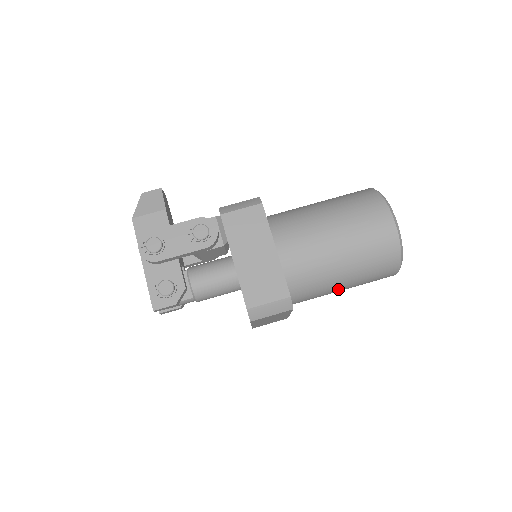
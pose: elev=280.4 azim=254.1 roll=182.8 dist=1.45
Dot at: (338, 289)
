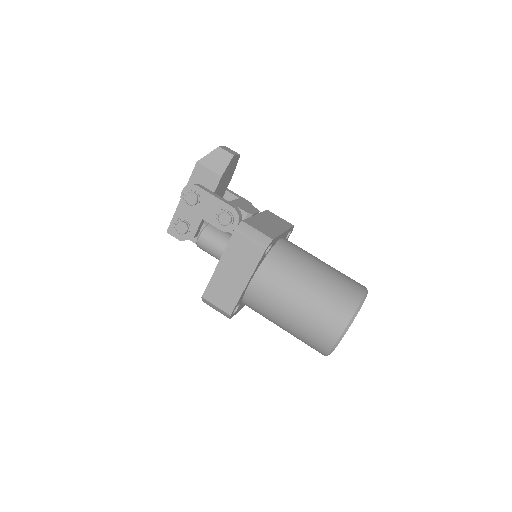
Dot at: occluded
